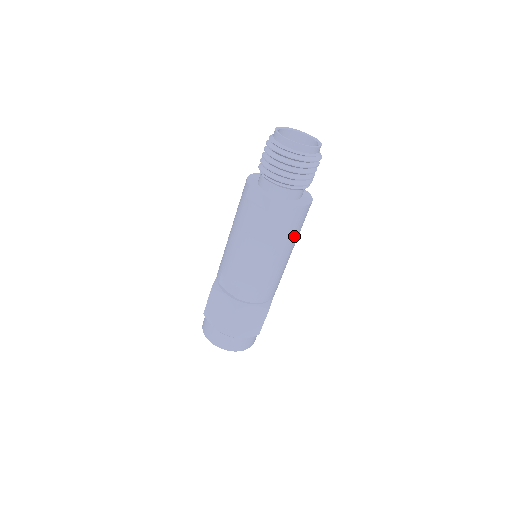
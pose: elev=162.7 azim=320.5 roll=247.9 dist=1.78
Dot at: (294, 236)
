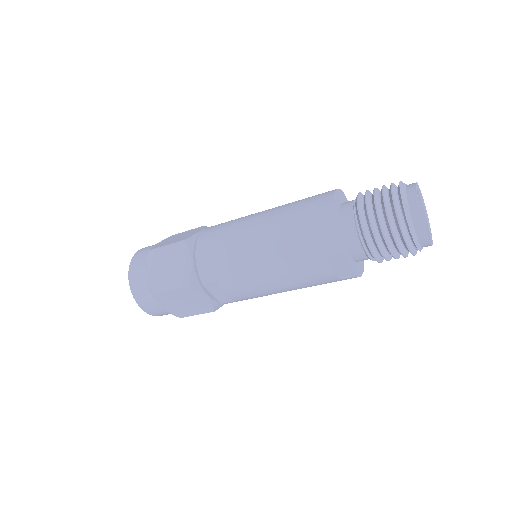
Dot at: occluded
